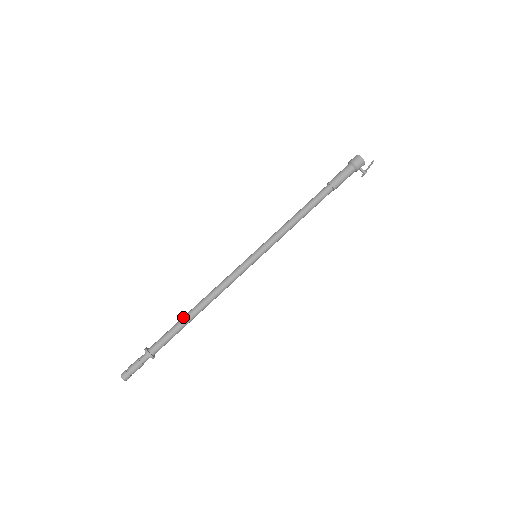
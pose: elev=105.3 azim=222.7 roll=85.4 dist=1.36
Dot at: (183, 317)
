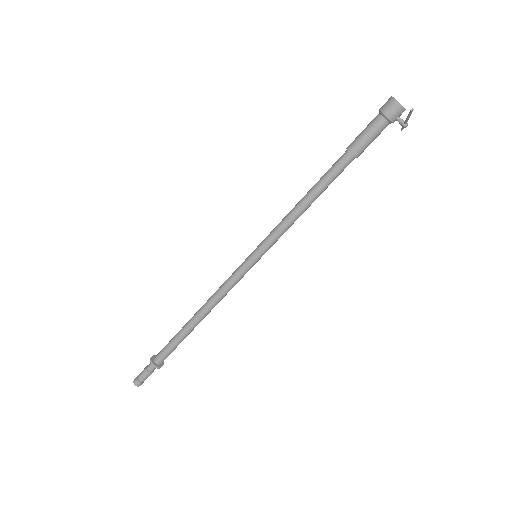
Dot at: (182, 327)
